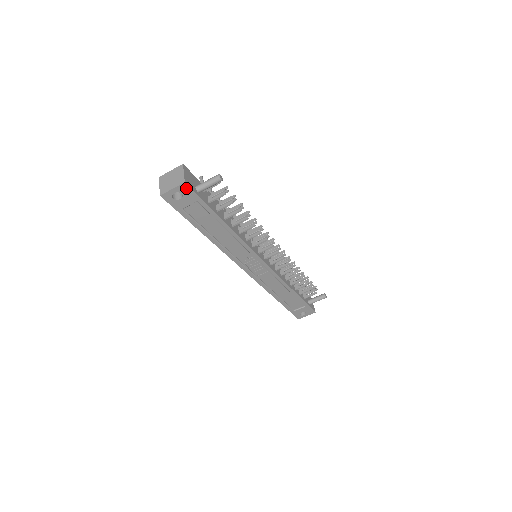
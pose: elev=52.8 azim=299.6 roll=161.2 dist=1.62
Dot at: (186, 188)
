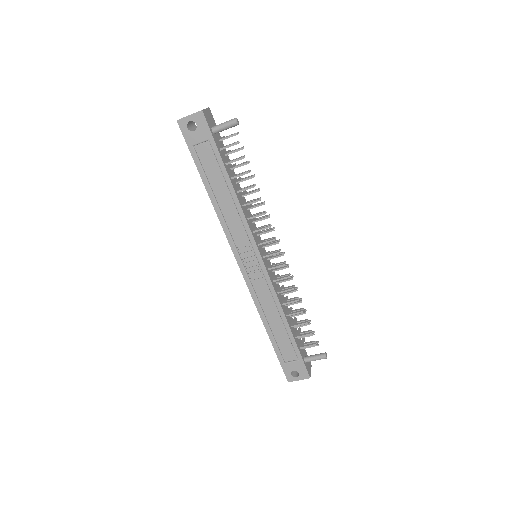
Dot at: (202, 118)
